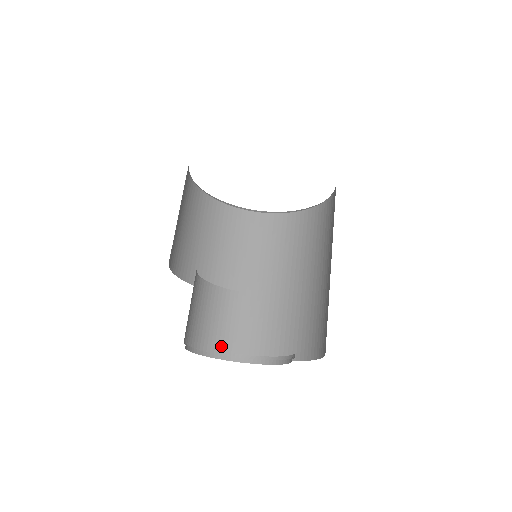
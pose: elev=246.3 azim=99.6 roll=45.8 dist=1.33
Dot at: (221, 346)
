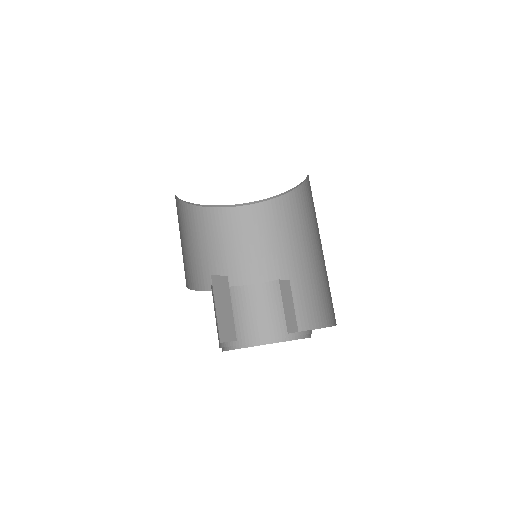
Dot at: (275, 331)
